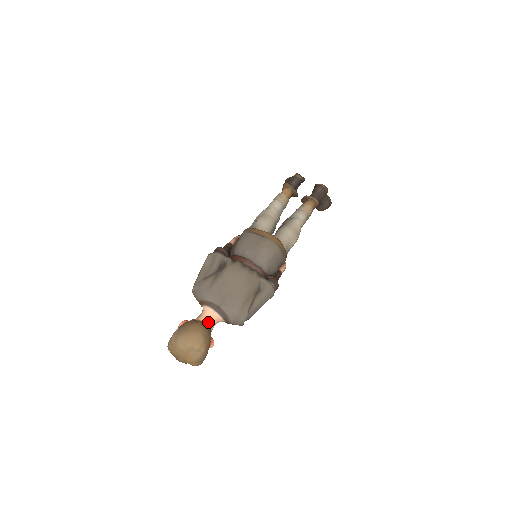
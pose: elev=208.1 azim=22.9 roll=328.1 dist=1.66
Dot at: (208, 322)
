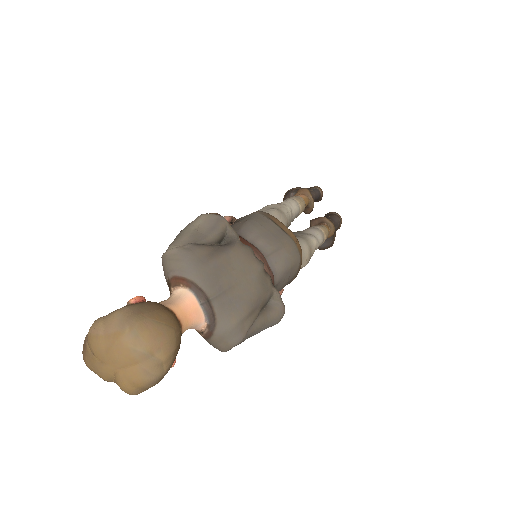
Dot at: (183, 319)
